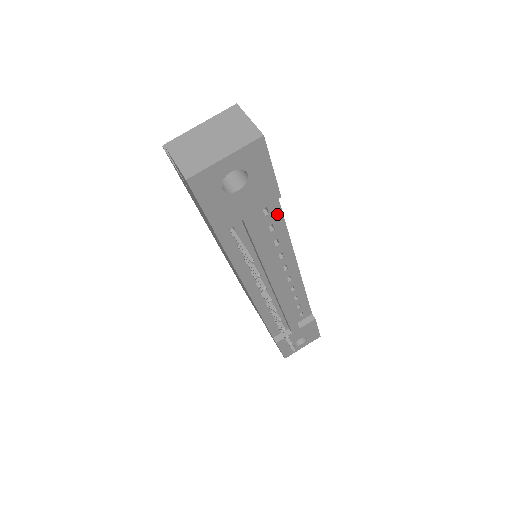
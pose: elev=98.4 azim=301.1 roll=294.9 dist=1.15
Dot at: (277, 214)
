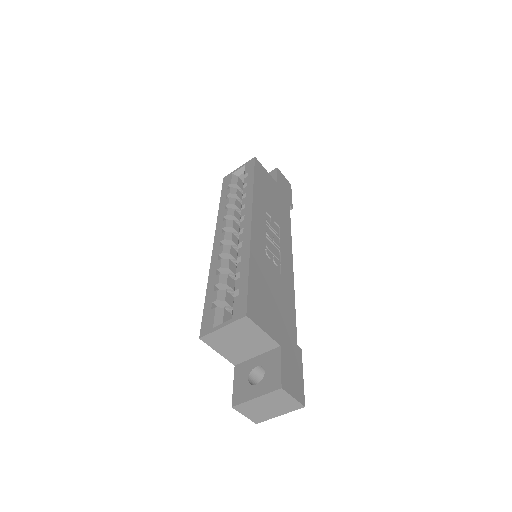
Dot at: occluded
